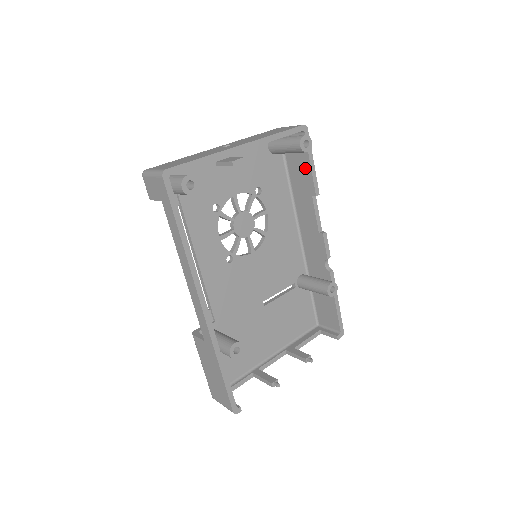
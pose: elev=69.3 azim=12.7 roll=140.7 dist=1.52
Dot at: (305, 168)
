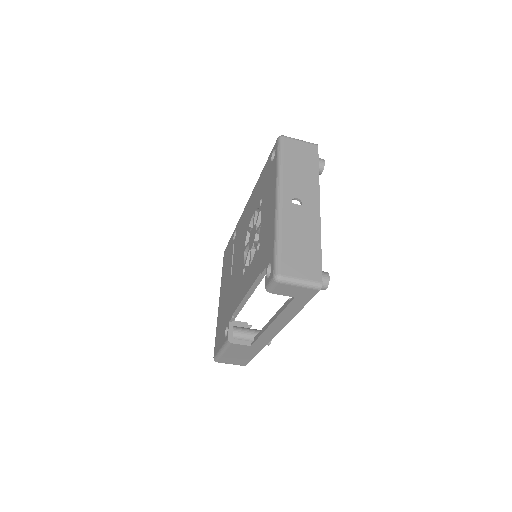
Dot at: occluded
